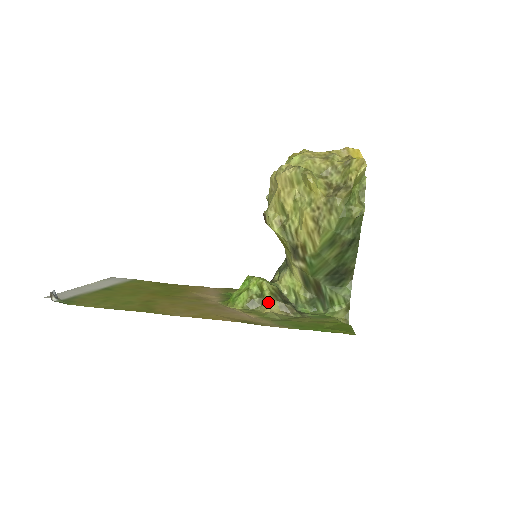
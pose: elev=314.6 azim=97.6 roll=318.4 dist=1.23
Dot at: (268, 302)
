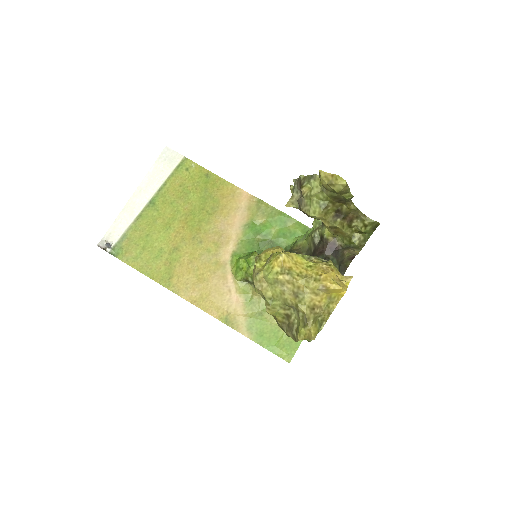
Dot at: (256, 291)
